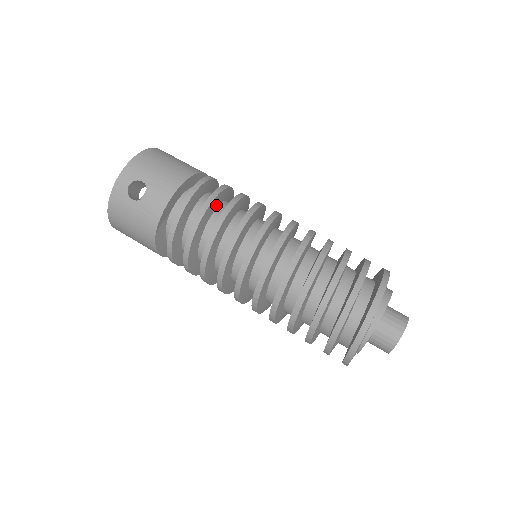
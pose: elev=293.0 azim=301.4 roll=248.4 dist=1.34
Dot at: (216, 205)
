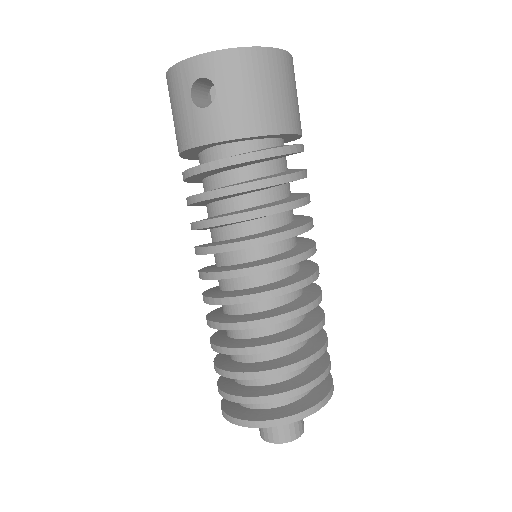
Dot at: (261, 189)
